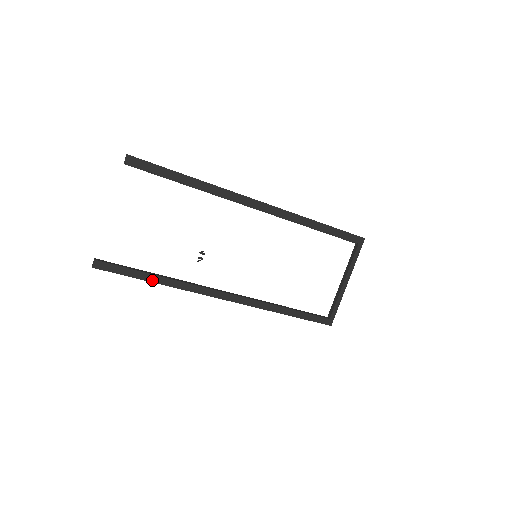
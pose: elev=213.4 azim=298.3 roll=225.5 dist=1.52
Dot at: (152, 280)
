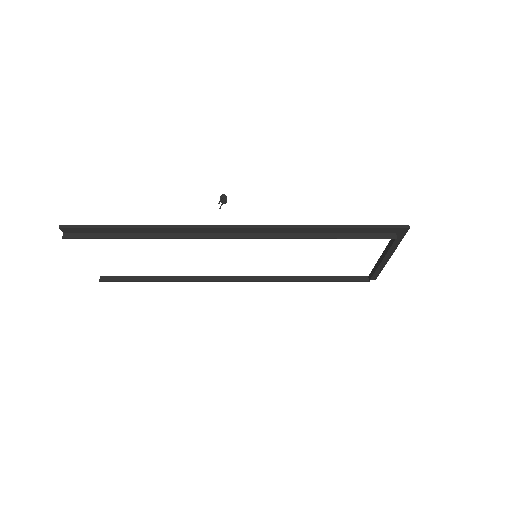
Dot at: occluded
